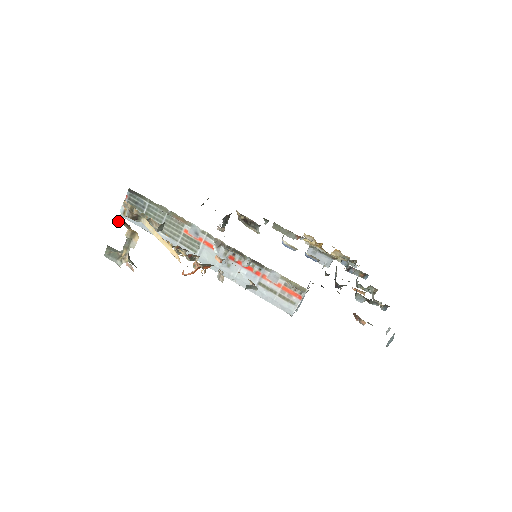
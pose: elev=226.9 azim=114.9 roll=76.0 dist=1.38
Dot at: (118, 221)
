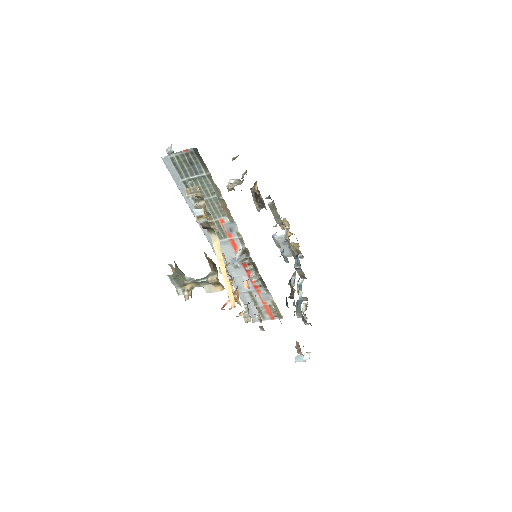
Dot at: (207, 257)
